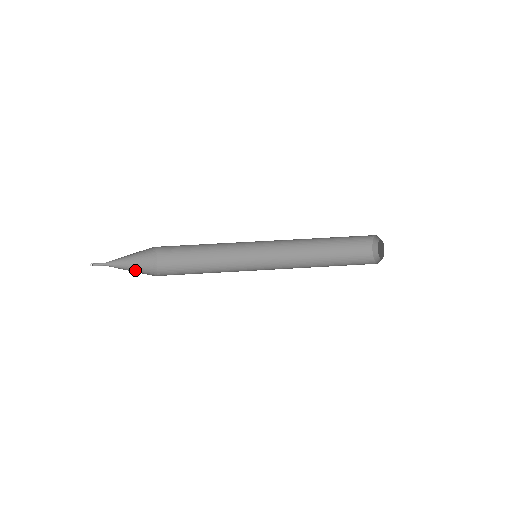
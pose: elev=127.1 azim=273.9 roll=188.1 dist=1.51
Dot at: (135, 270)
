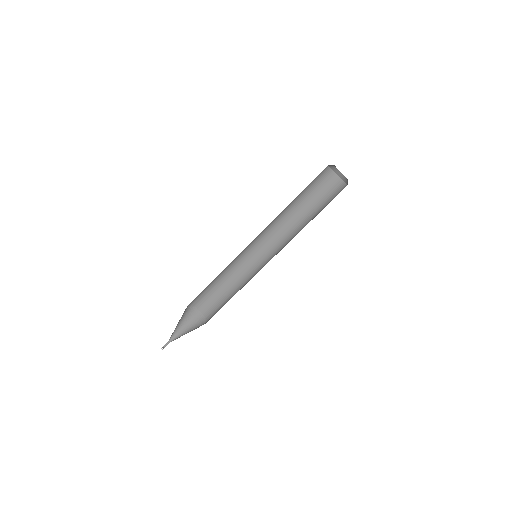
Dot at: (190, 330)
